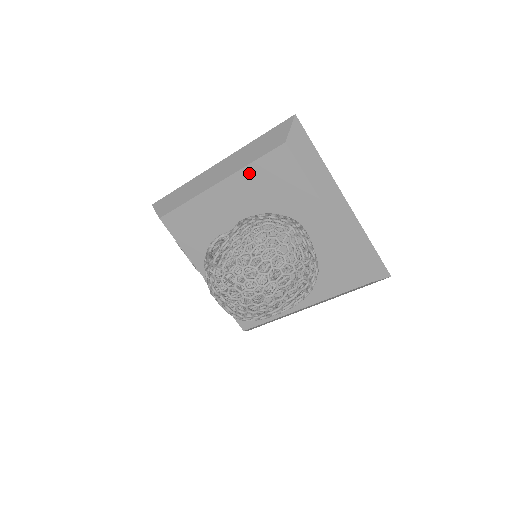
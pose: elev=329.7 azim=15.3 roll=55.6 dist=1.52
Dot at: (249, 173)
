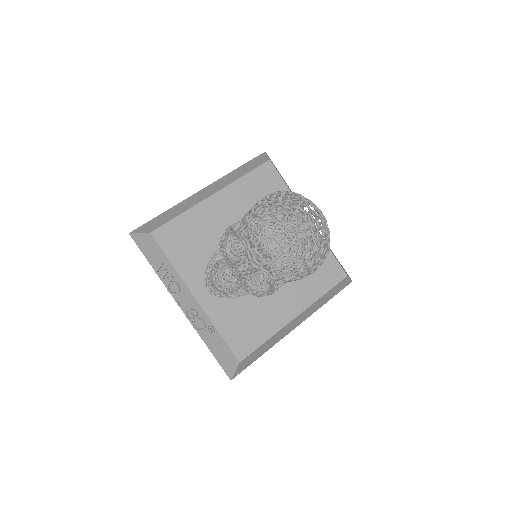
Dot at: (242, 184)
